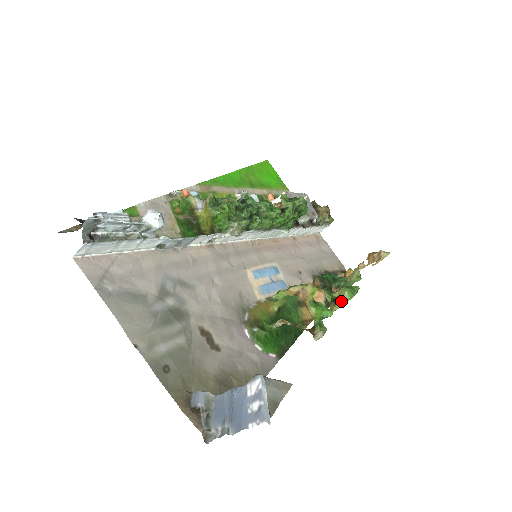
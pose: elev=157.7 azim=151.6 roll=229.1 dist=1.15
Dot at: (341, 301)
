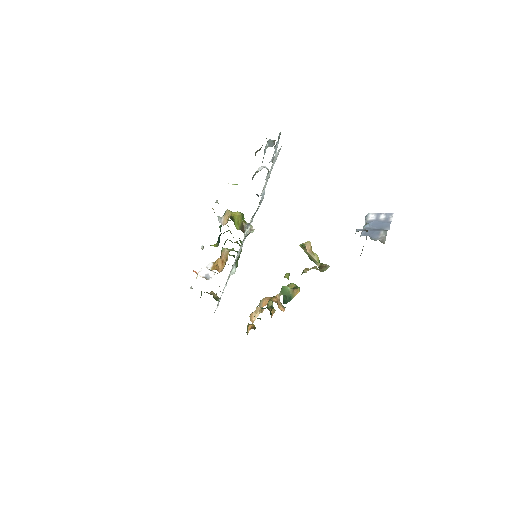
Dot at: (297, 287)
